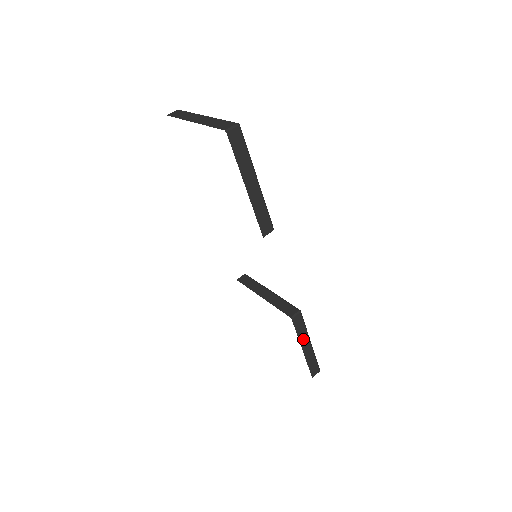
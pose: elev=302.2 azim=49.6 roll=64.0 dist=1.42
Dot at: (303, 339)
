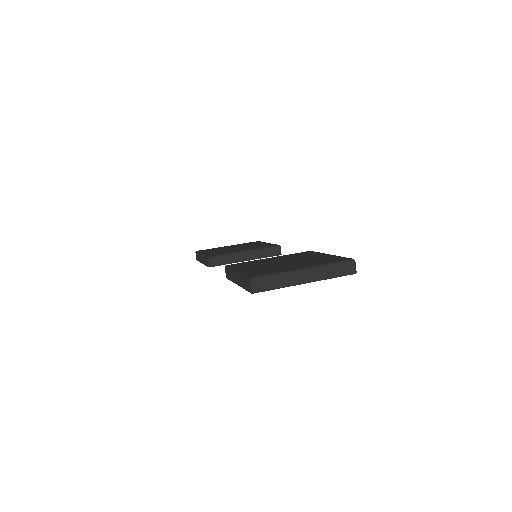
Dot at: occluded
